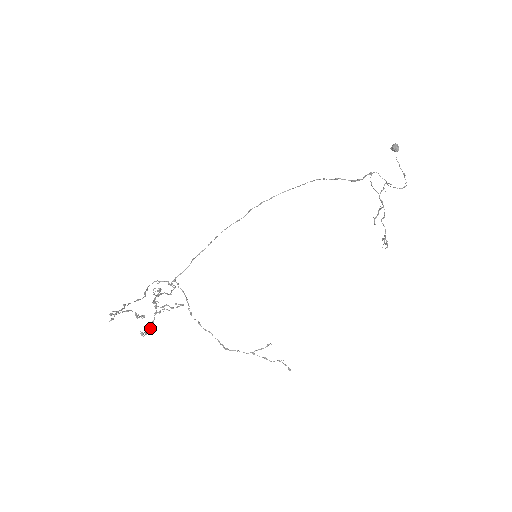
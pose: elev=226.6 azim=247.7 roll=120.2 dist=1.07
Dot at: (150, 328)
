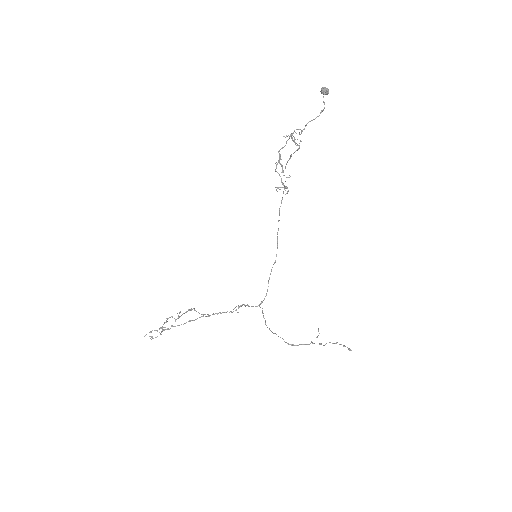
Dot at: (161, 334)
